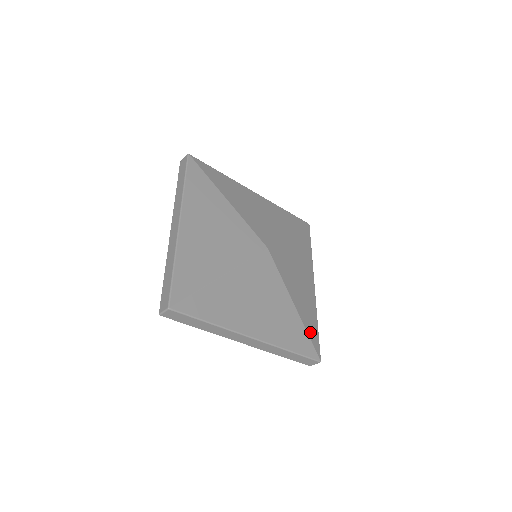
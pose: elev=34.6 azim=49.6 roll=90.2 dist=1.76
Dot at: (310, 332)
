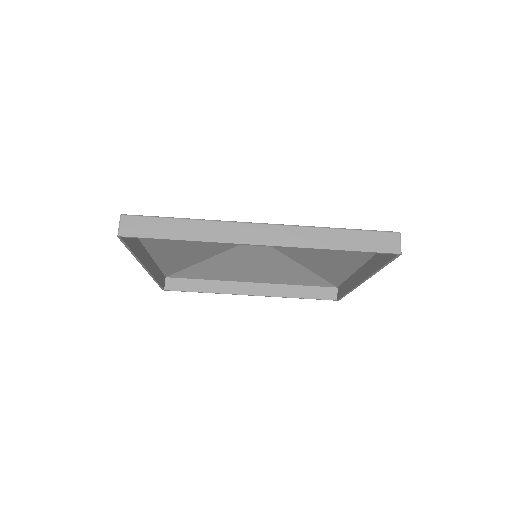
Dot at: occluded
